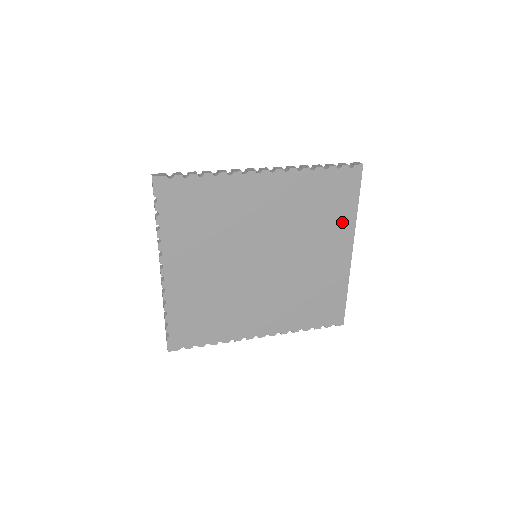
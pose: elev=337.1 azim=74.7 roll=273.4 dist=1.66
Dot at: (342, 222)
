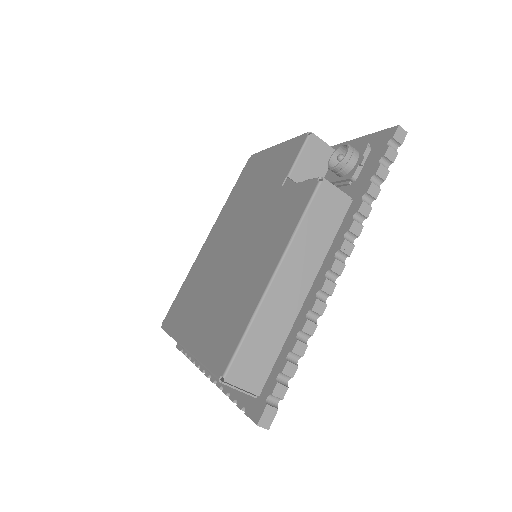
Dot at: occluded
